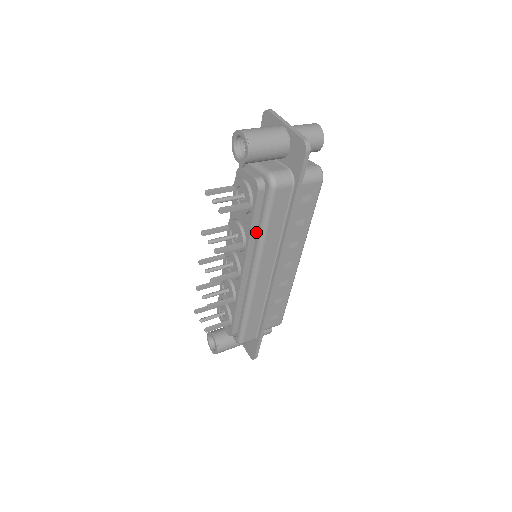
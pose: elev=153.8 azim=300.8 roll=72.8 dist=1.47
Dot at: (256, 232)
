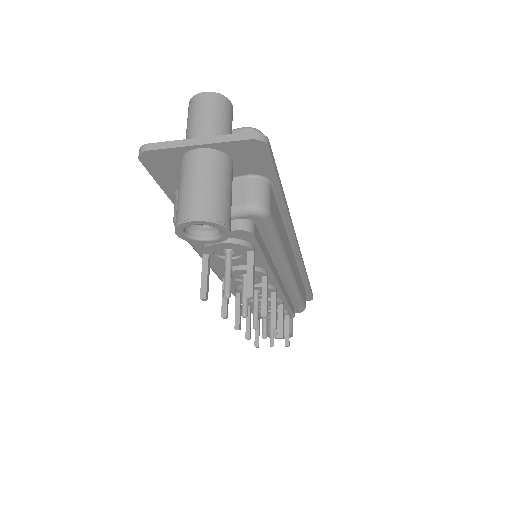
Dot at: (268, 254)
